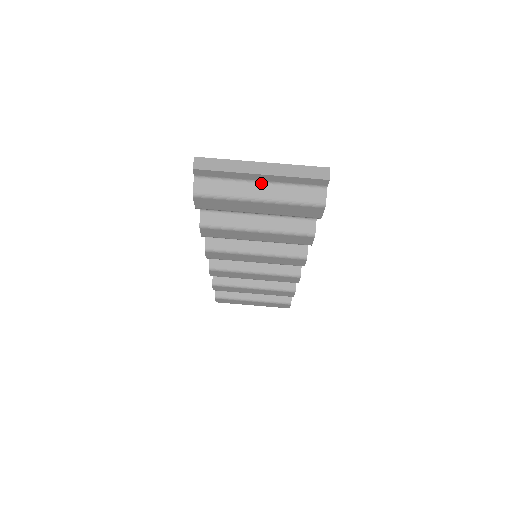
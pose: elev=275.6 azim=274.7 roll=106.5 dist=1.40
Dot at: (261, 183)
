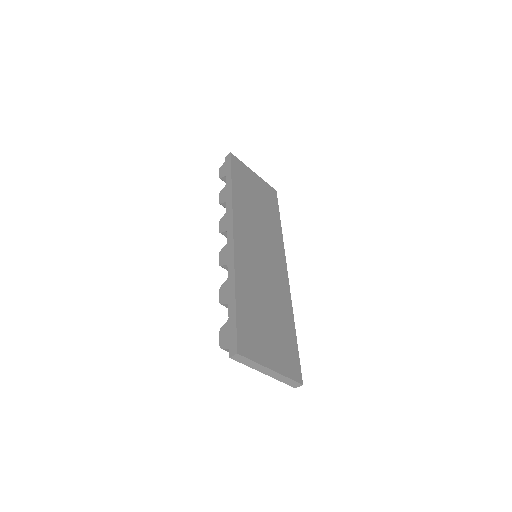
Dot at: occluded
